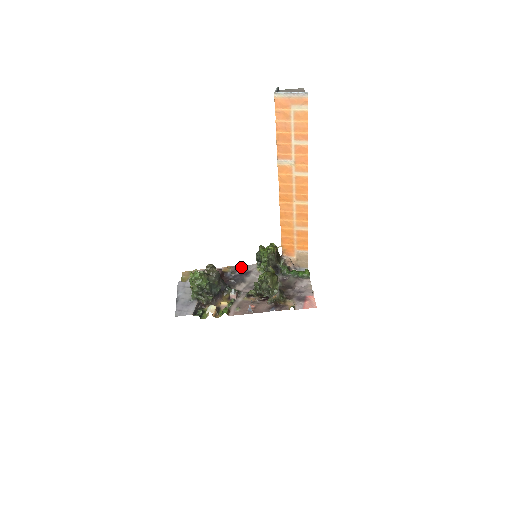
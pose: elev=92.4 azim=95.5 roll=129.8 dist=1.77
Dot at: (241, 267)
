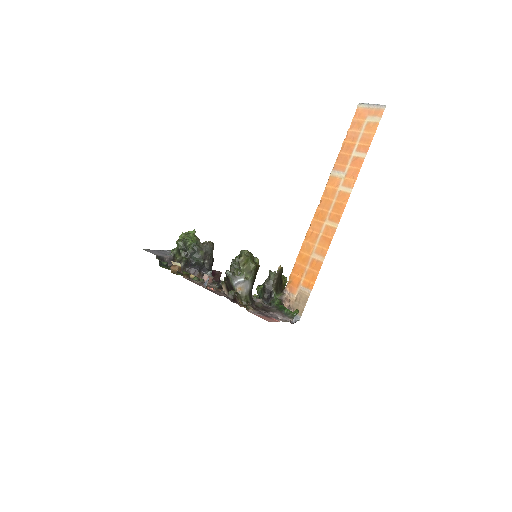
Dot at: occluded
